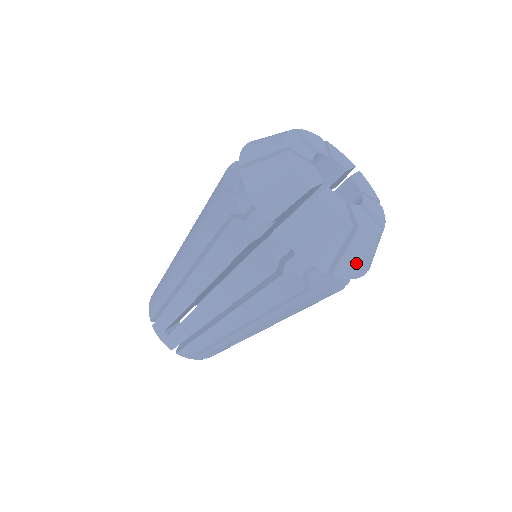
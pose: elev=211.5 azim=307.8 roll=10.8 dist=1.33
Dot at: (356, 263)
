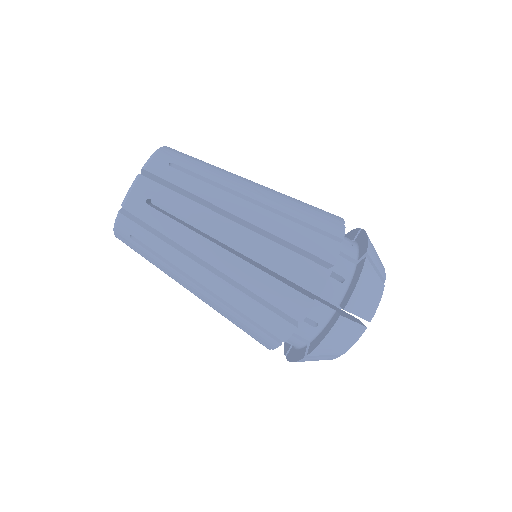
Dot at: occluded
